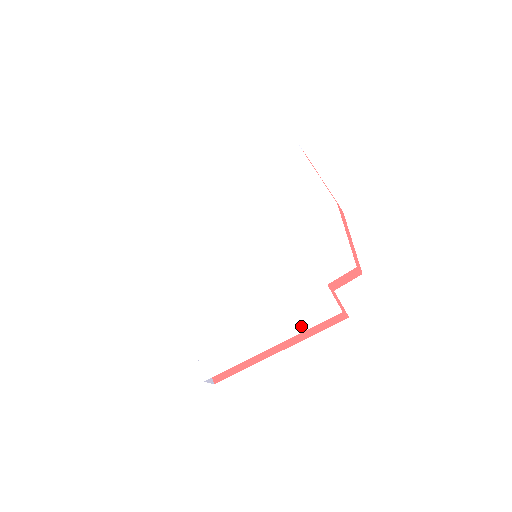
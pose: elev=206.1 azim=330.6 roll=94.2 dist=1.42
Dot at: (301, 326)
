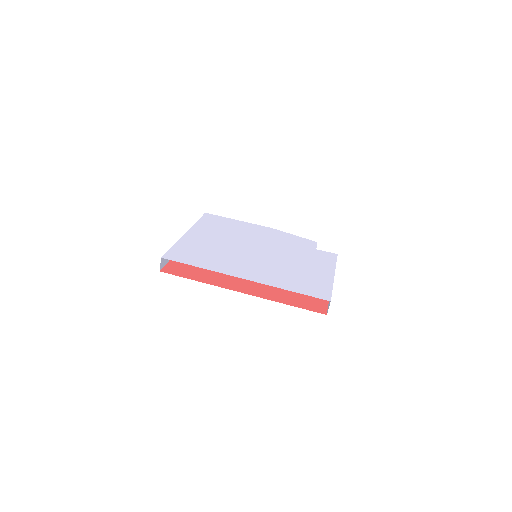
Dot at: (332, 263)
